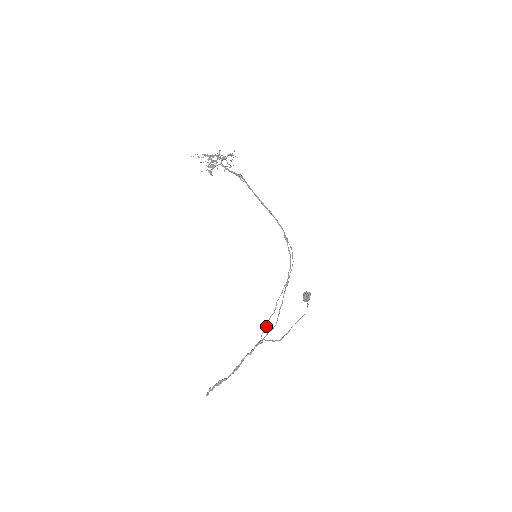
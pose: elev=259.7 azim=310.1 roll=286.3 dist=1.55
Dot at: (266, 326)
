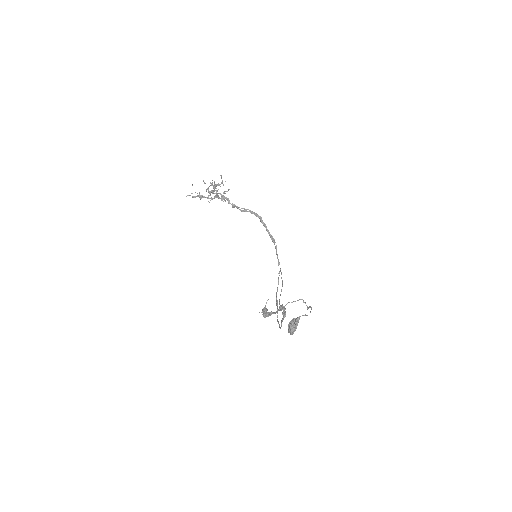
Dot at: occluded
